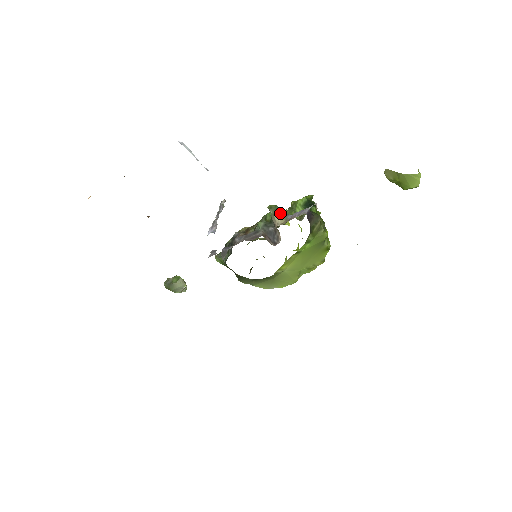
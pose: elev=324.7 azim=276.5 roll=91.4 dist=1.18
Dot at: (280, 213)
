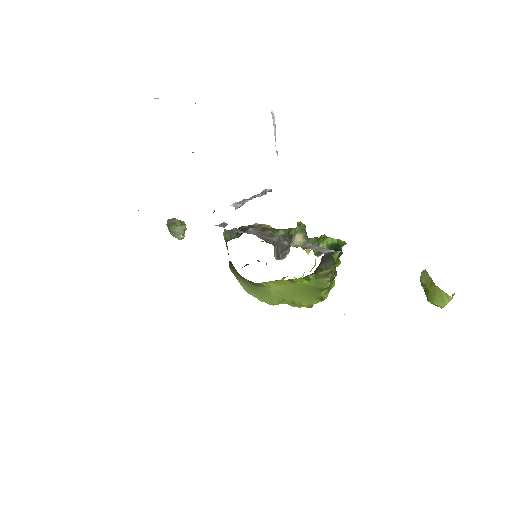
Dot at: (303, 235)
